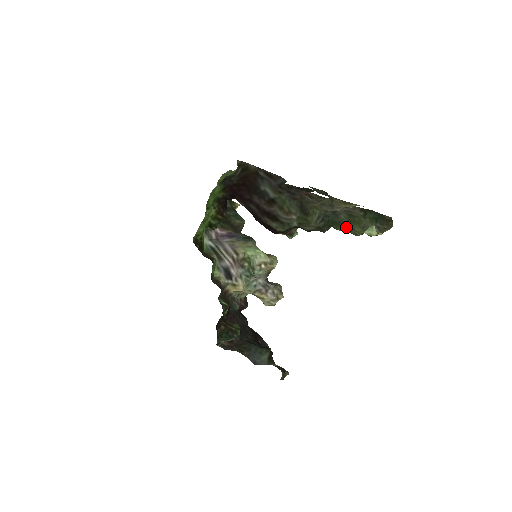
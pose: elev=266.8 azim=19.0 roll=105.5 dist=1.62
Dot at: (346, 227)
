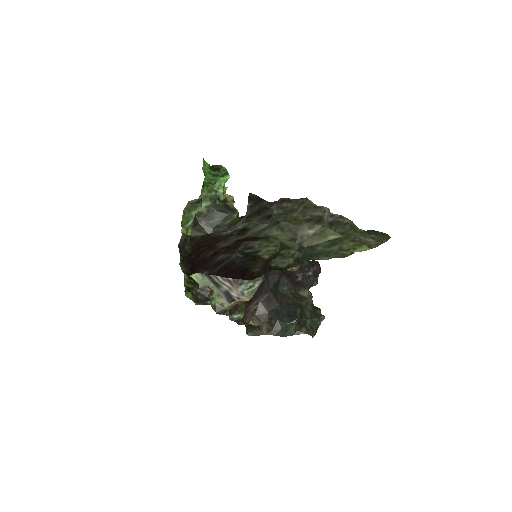
Dot at: (329, 254)
